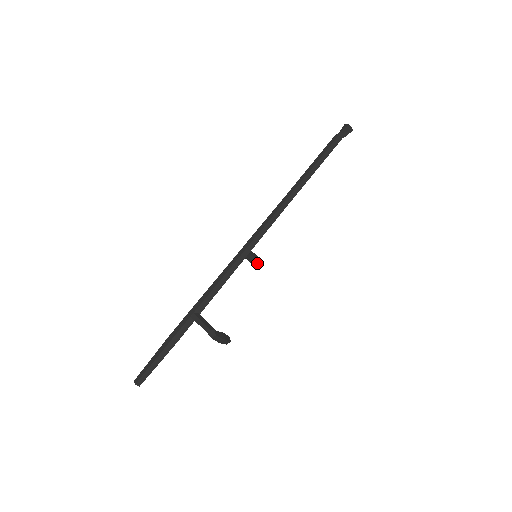
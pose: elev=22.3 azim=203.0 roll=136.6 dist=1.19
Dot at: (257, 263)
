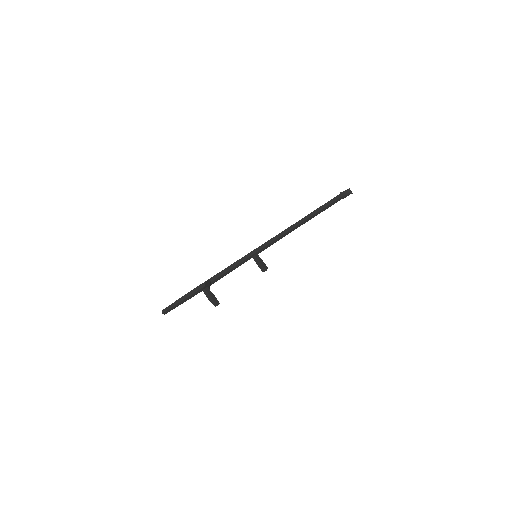
Dot at: (263, 269)
